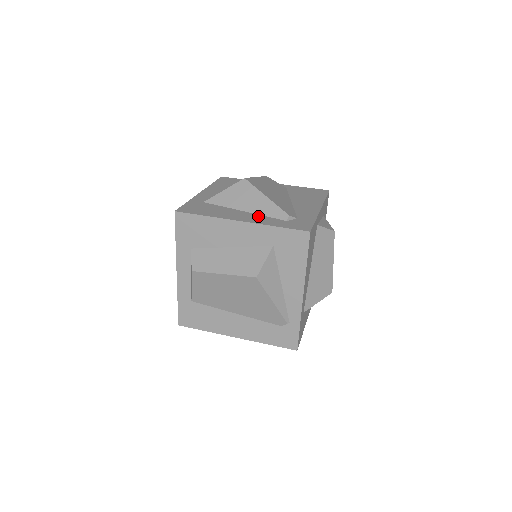
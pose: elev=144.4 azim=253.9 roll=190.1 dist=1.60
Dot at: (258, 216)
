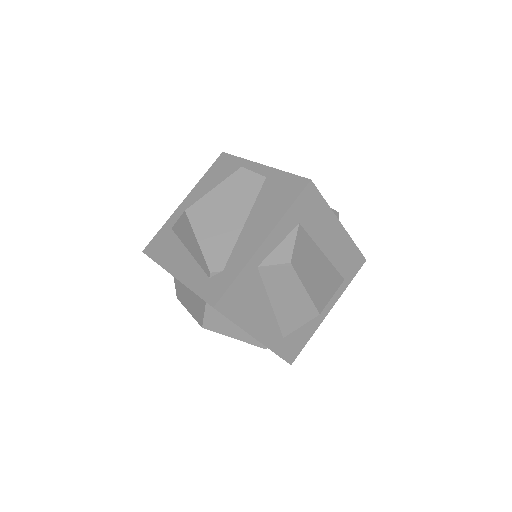
Dot at: (193, 265)
